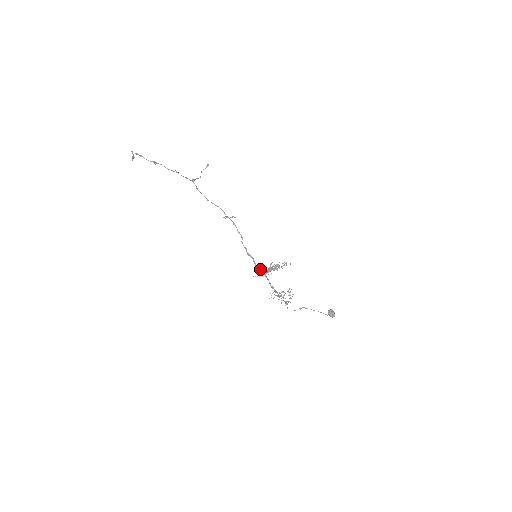
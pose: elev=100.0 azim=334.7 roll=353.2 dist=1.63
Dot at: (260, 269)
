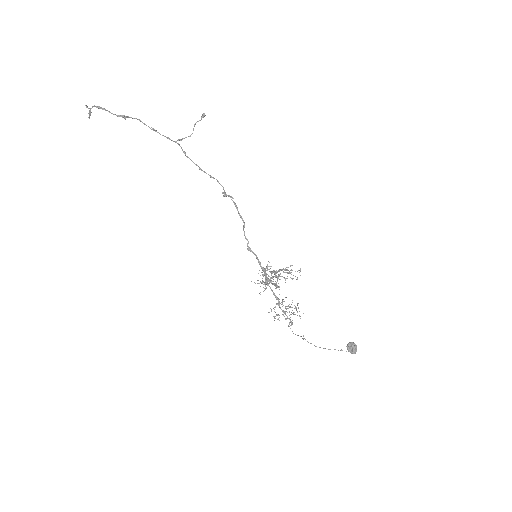
Dot at: (264, 270)
